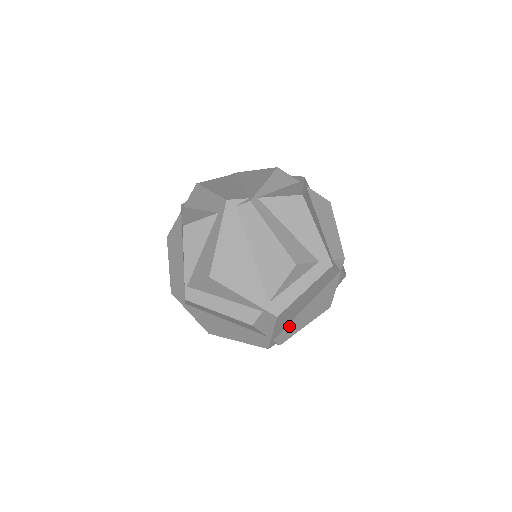
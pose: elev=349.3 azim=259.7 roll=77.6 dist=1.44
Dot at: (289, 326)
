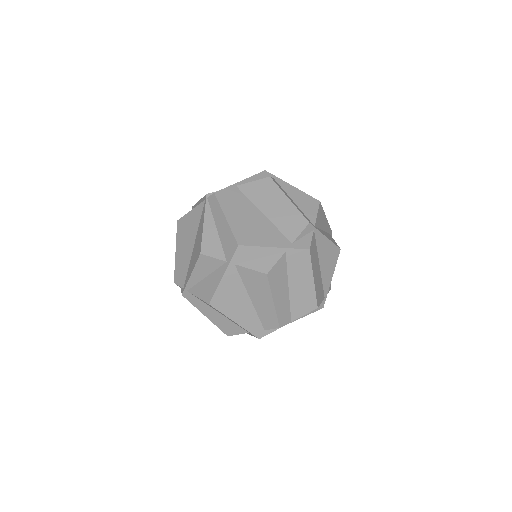
Dot at: occluded
